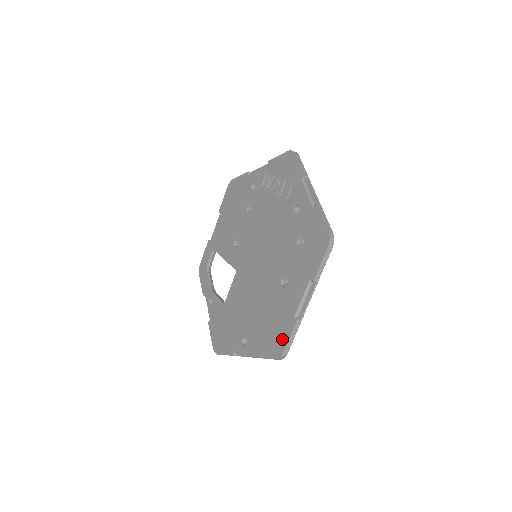
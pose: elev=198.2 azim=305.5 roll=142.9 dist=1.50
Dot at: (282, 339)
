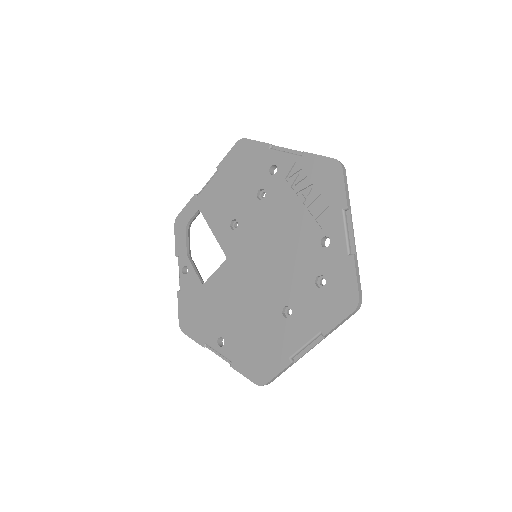
Dot at: (269, 370)
